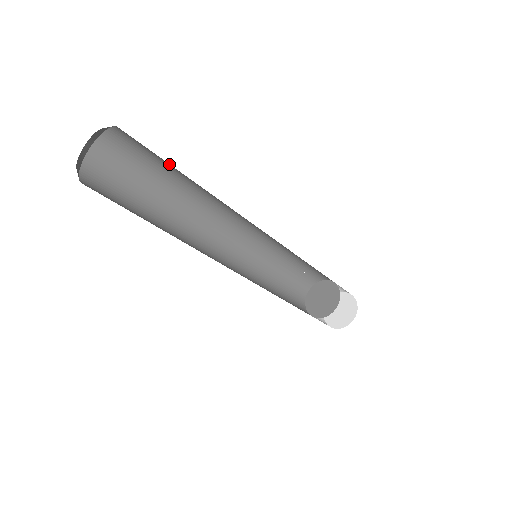
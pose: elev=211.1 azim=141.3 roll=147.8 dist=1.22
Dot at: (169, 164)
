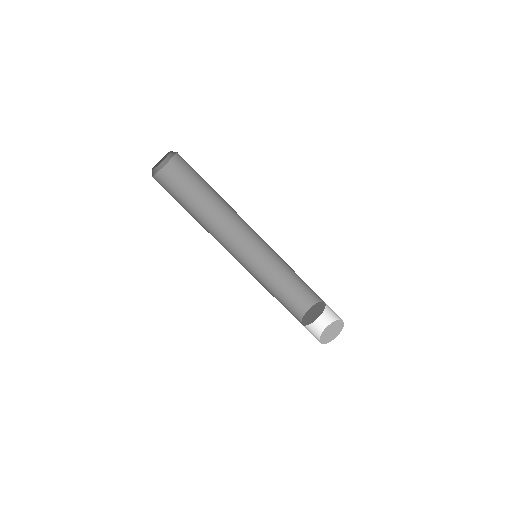
Dot at: (203, 179)
